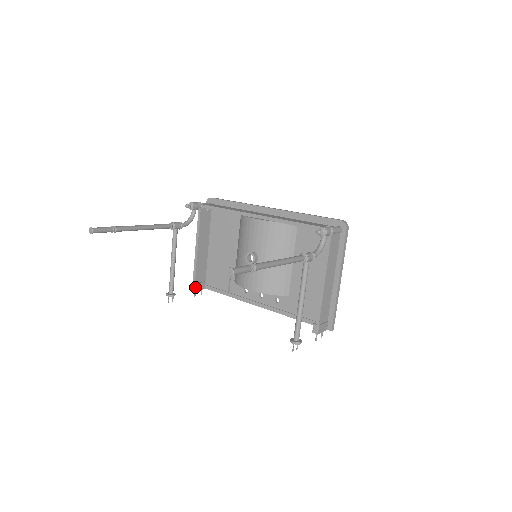
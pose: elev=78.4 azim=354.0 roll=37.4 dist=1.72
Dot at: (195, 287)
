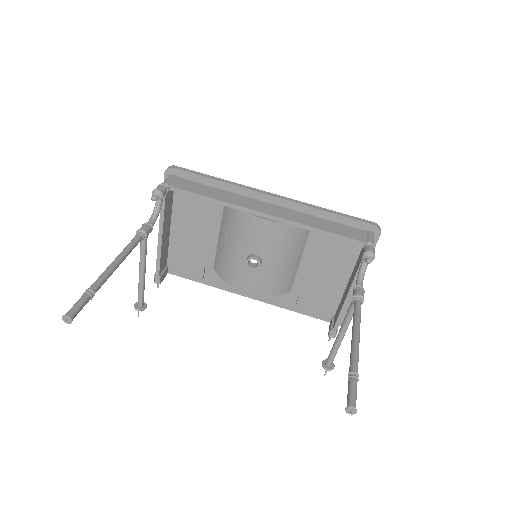
Dot at: (160, 280)
